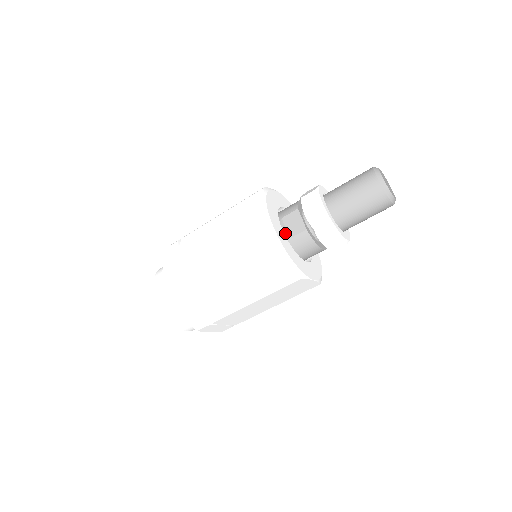
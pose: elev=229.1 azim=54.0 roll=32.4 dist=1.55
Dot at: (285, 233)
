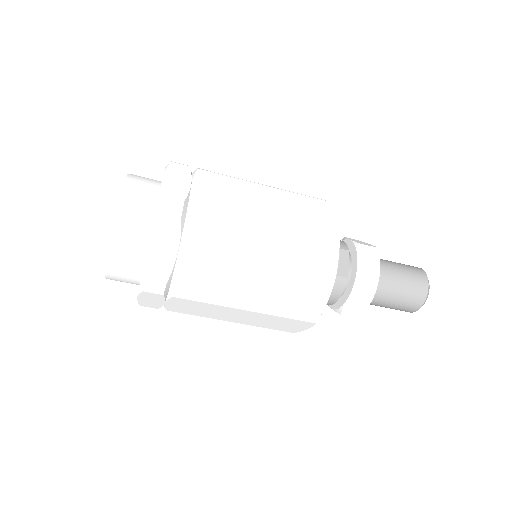
Dot at: occluded
